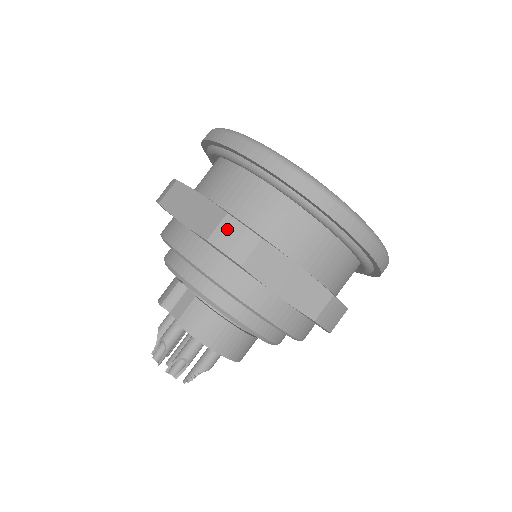
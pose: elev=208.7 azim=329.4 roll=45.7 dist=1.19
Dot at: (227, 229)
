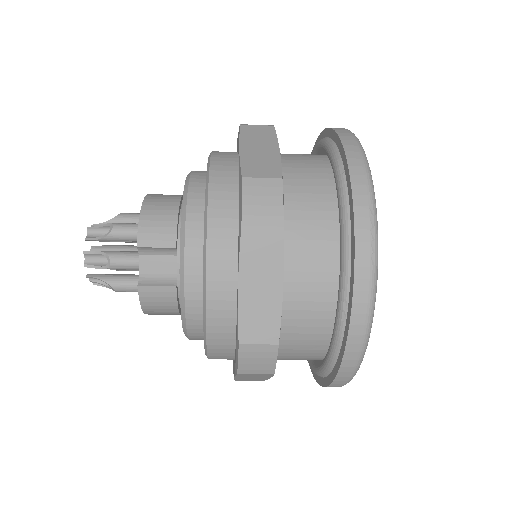
Dot at: (263, 353)
